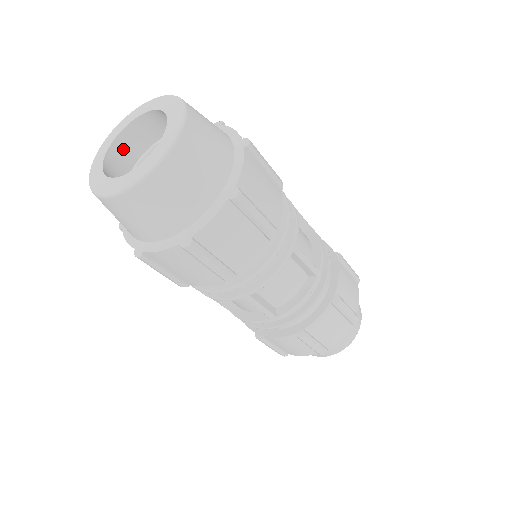
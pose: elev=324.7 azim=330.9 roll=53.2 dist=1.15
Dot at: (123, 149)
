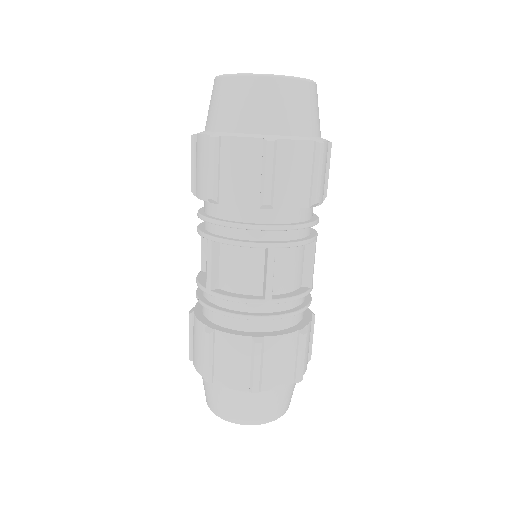
Dot at: occluded
